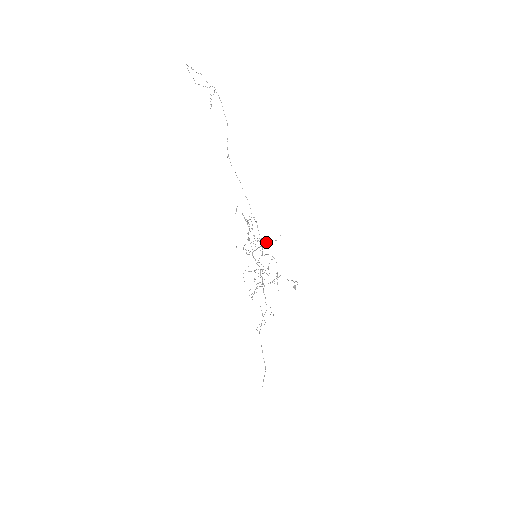
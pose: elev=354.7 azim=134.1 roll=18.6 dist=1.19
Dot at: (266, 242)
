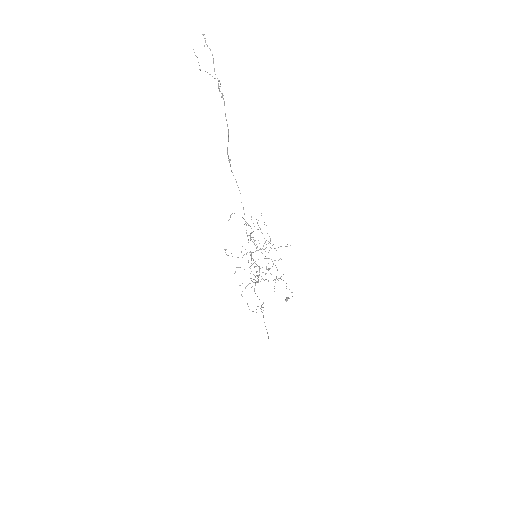
Dot at: (272, 245)
